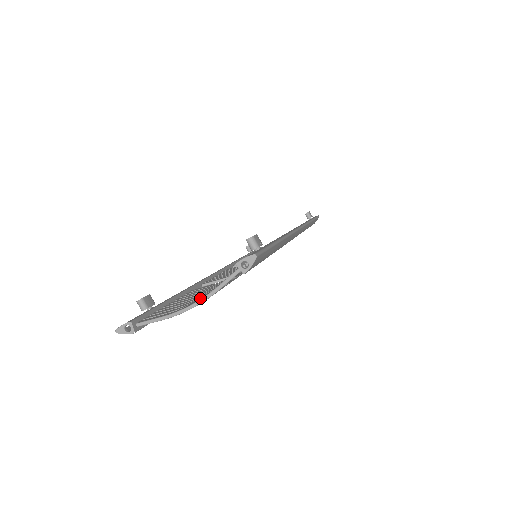
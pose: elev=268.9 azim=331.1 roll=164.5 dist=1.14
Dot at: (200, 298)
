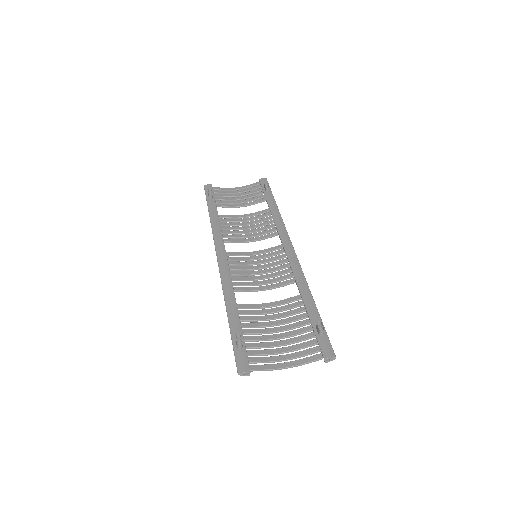
Dot at: (285, 356)
